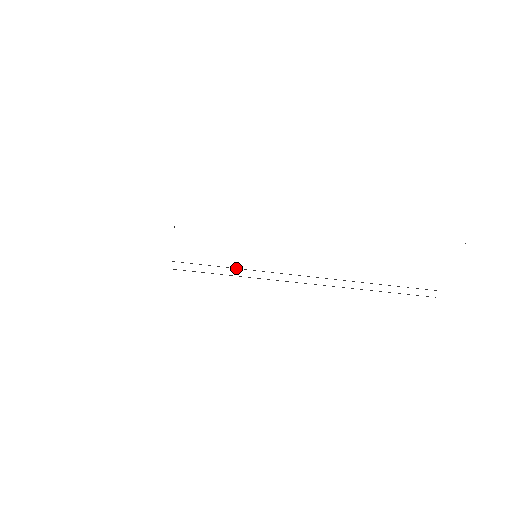
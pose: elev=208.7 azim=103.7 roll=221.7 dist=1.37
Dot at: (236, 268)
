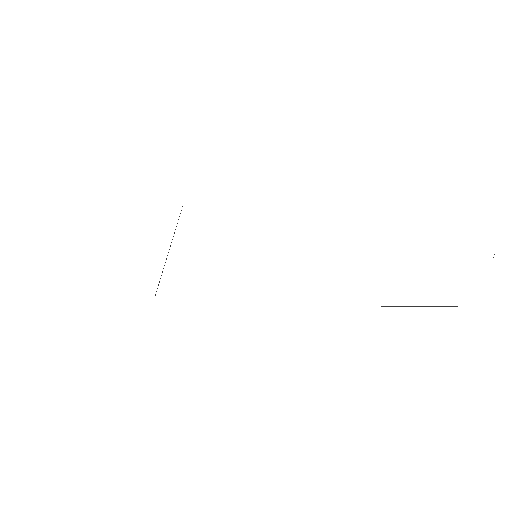
Dot at: occluded
